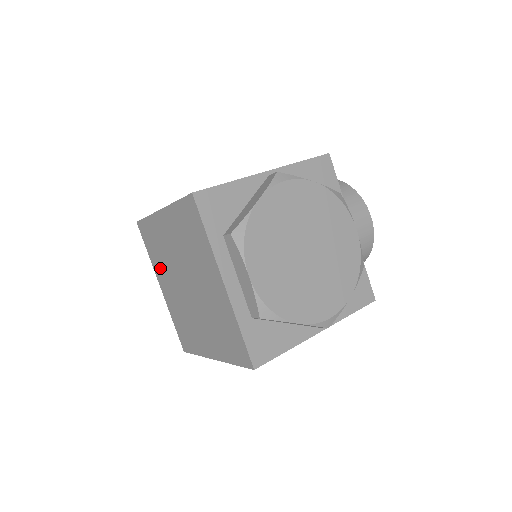
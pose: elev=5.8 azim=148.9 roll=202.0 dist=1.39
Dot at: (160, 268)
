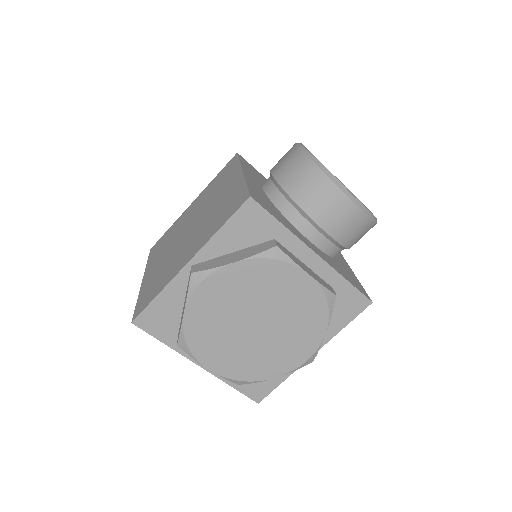
Dot at: occluded
